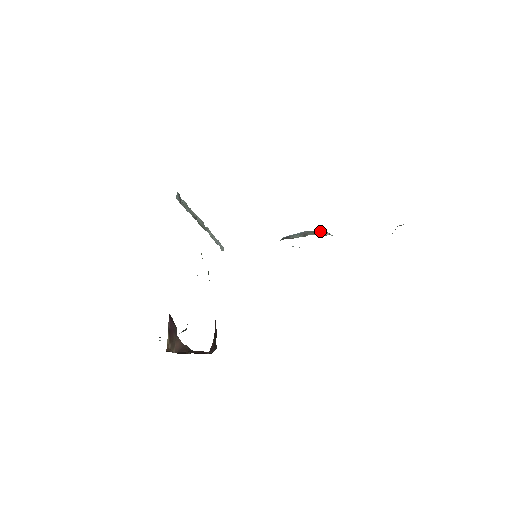
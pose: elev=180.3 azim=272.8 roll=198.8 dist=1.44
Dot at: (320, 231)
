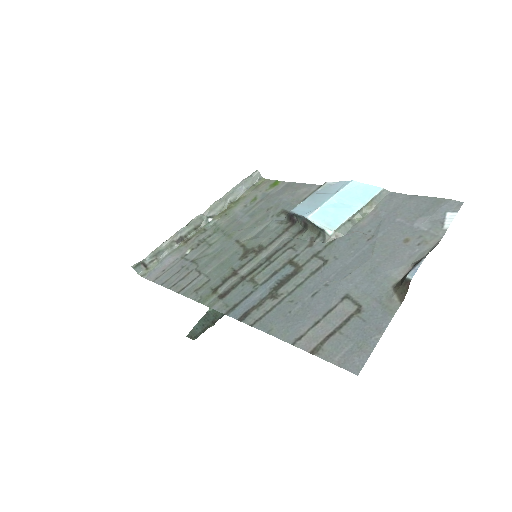
Dot at: (319, 227)
